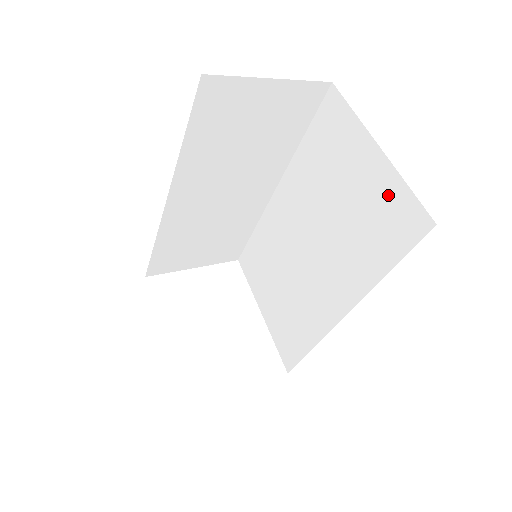
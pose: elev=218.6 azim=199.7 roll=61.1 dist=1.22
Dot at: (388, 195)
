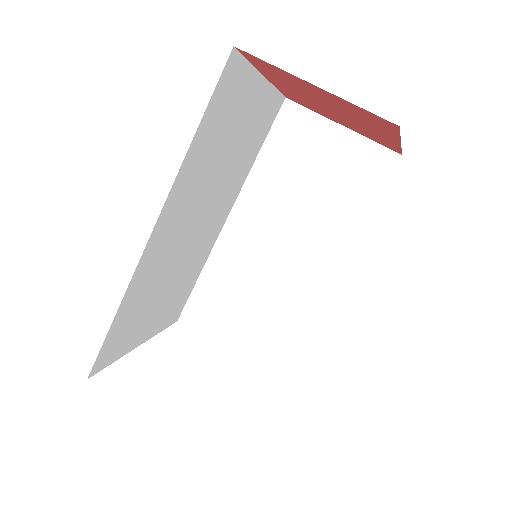
Dot at: occluded
